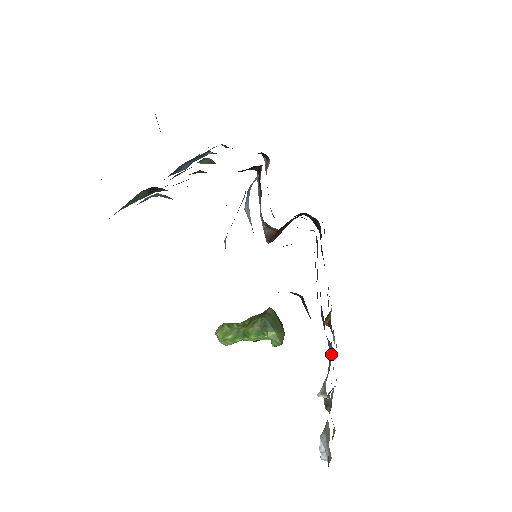
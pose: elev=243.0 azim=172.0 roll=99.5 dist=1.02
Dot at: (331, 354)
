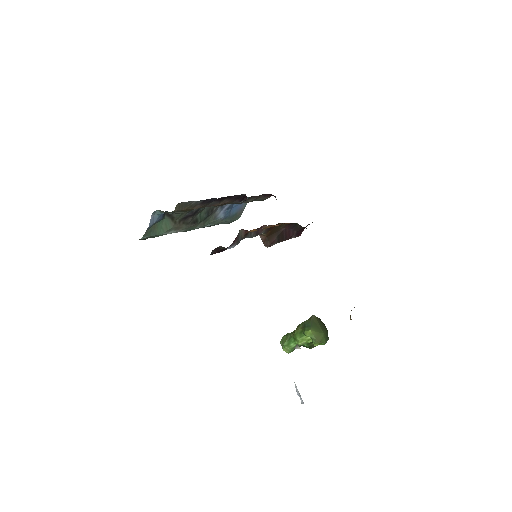
Dot at: occluded
